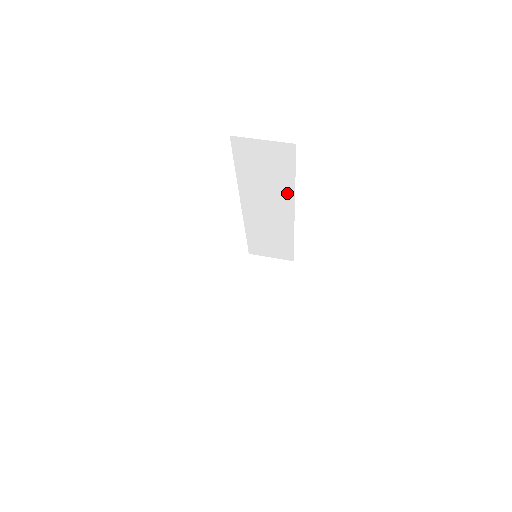
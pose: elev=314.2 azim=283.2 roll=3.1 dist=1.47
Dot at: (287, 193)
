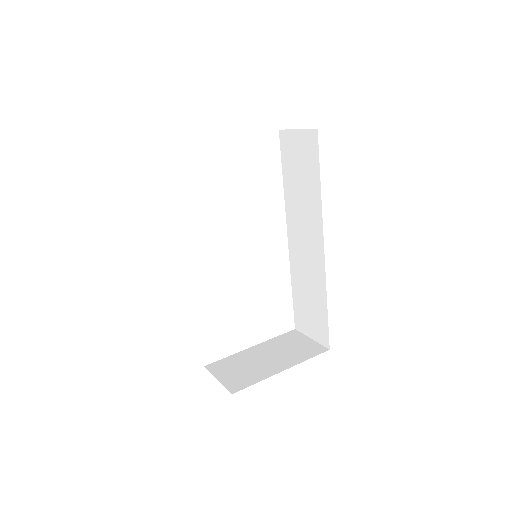
Dot at: (317, 210)
